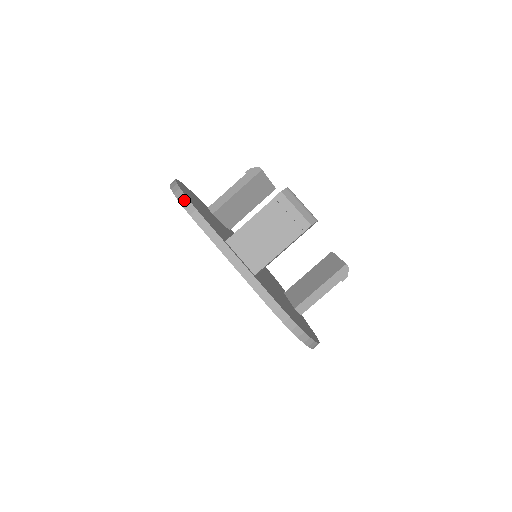
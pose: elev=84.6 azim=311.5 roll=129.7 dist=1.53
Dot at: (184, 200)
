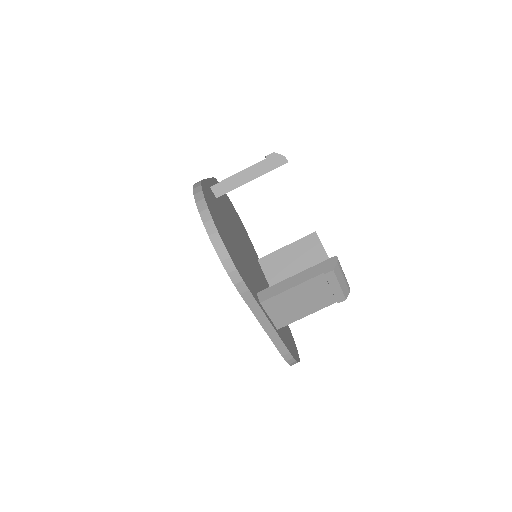
Dot at: (230, 266)
